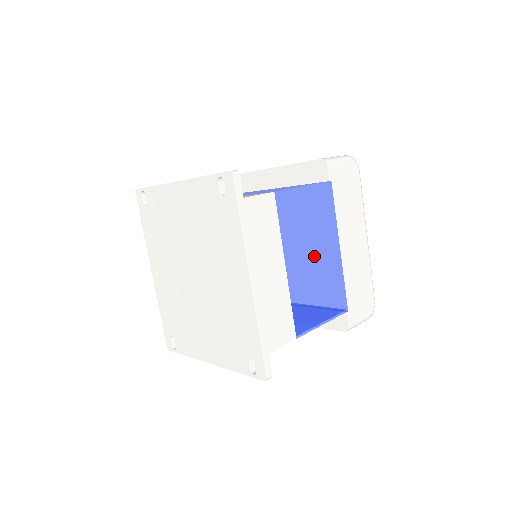
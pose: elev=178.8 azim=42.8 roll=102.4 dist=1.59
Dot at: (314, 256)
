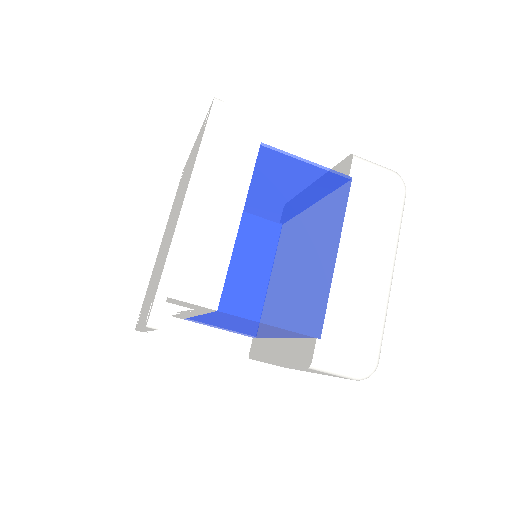
Dot at: (290, 238)
